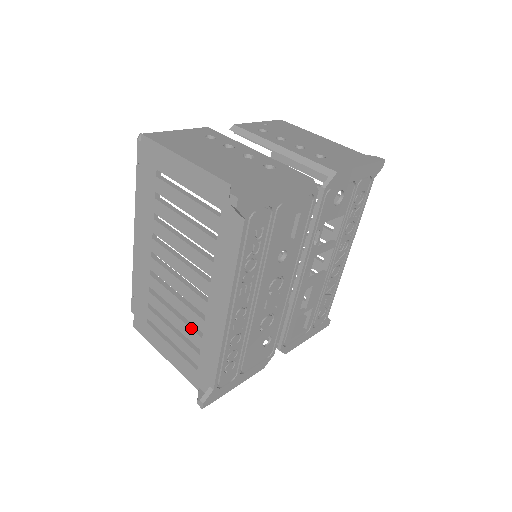
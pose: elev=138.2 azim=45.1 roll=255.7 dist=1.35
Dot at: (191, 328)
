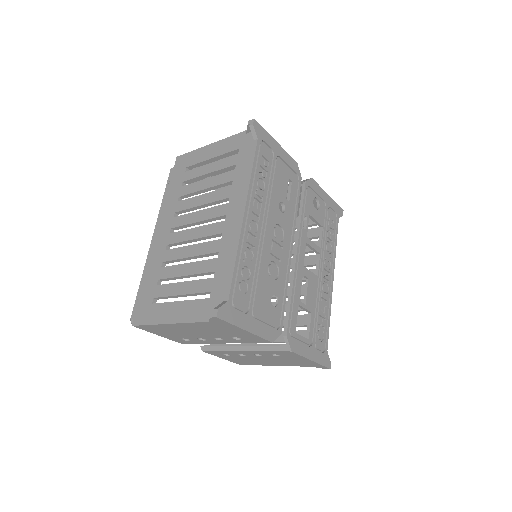
Dot at: (206, 260)
